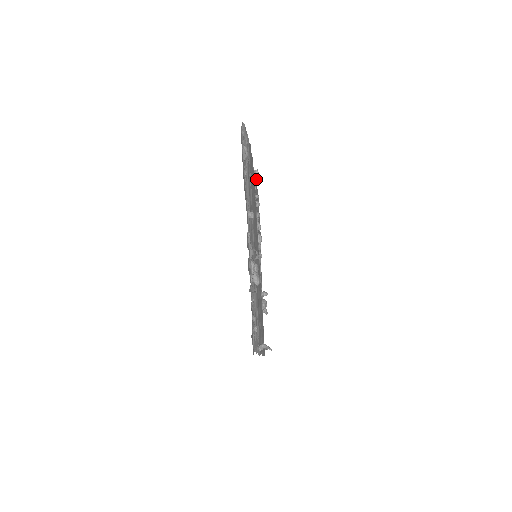
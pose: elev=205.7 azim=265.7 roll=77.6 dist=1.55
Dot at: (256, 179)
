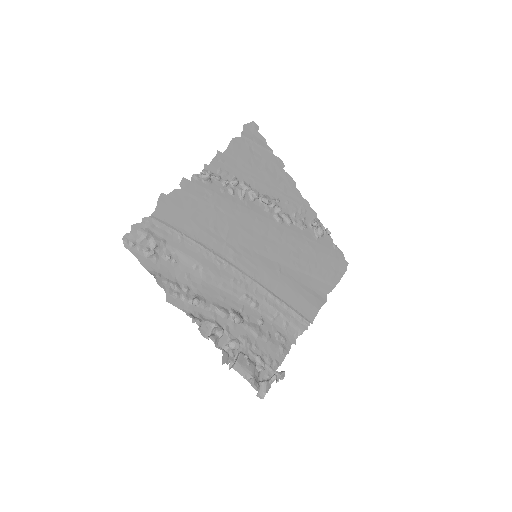
Dot at: (208, 180)
